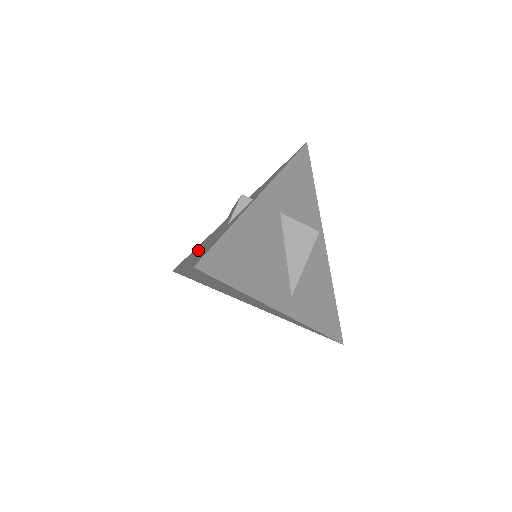
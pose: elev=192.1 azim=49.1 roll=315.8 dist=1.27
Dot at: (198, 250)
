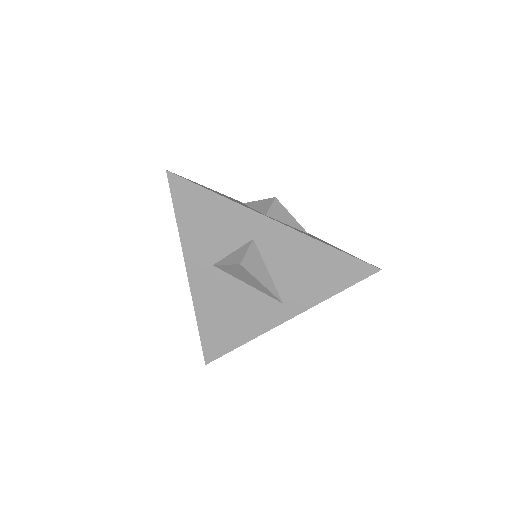
Dot at: occluded
